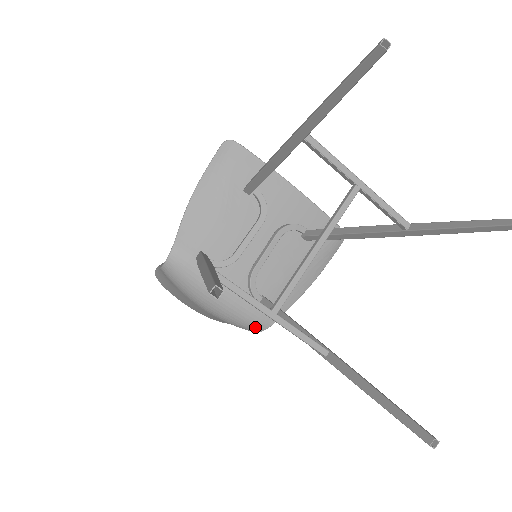
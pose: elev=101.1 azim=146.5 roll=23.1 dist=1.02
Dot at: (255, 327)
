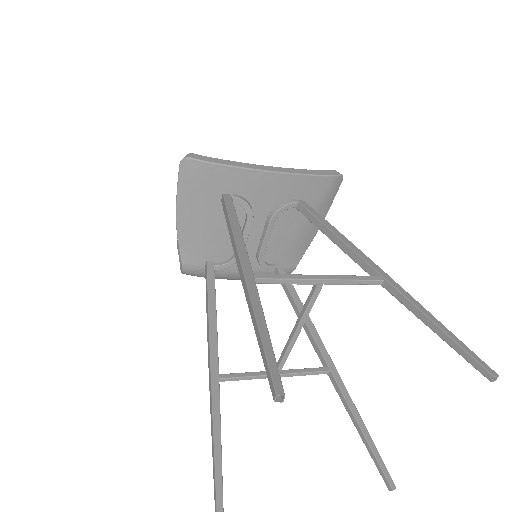
Dot at: occluded
